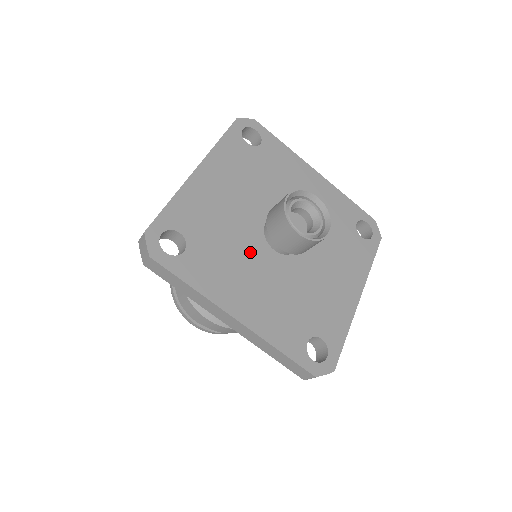
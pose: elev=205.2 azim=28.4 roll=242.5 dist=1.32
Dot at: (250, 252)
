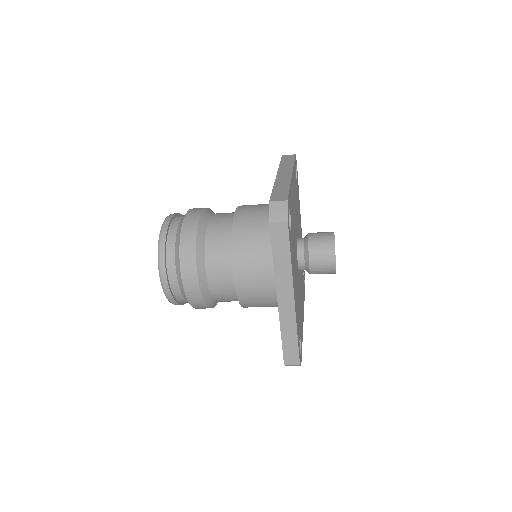
Dot at: occluded
